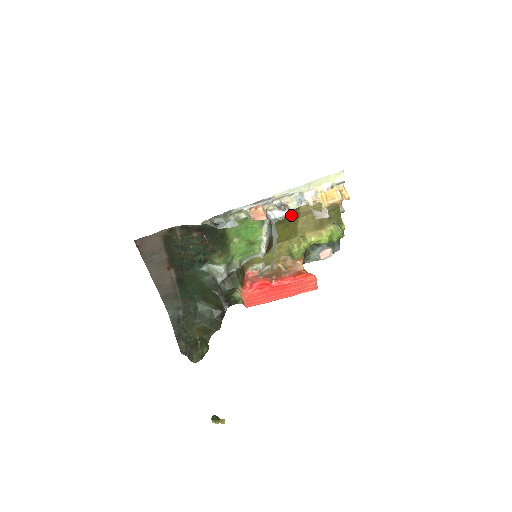
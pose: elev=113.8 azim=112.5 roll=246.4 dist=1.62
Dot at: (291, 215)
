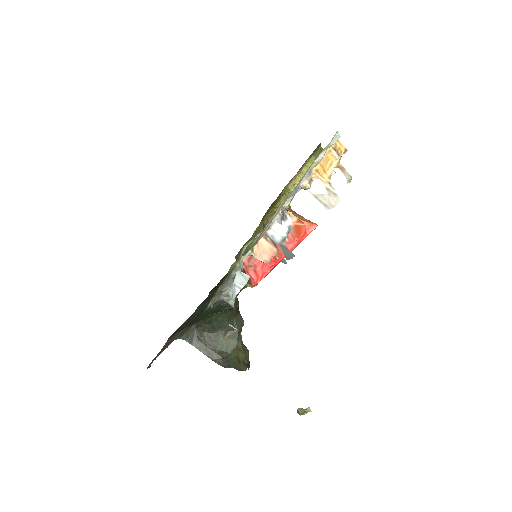
Dot at: occluded
